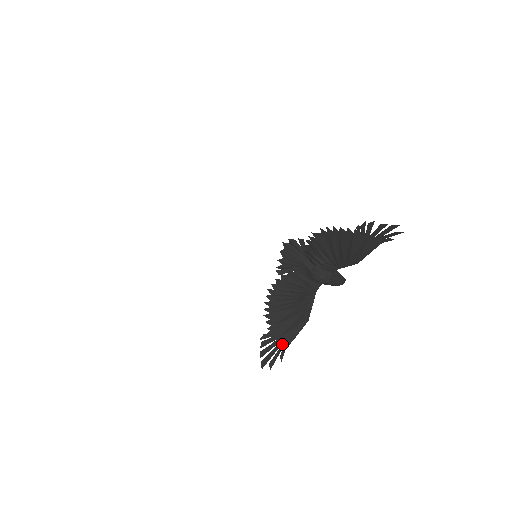
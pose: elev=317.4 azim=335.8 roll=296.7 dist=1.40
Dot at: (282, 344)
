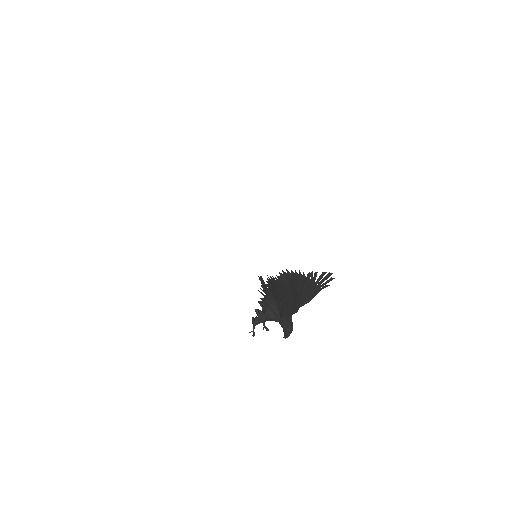
Dot at: (299, 295)
